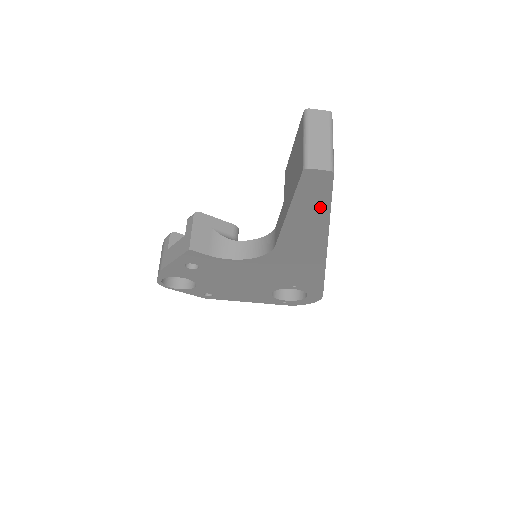
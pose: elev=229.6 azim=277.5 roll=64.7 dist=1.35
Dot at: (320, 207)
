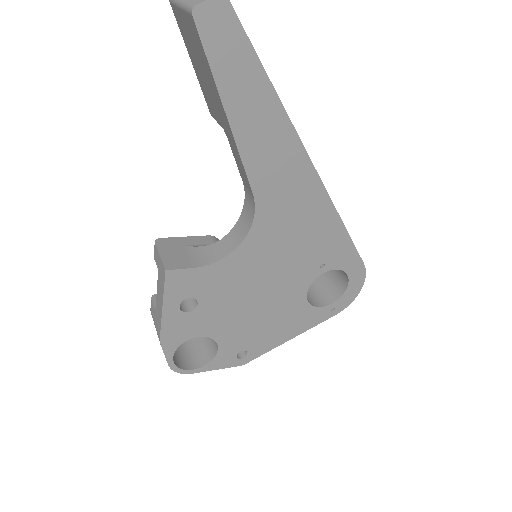
Dot at: (253, 78)
